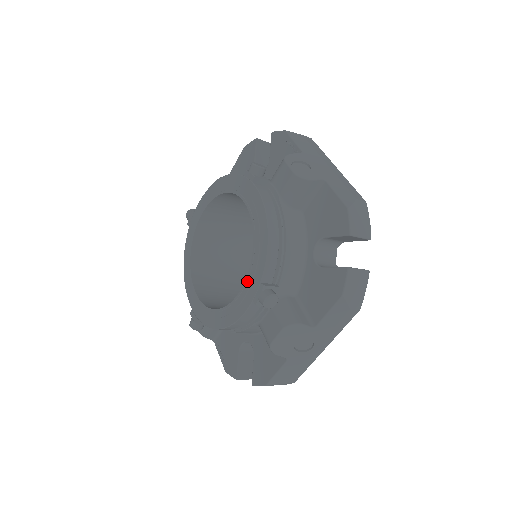
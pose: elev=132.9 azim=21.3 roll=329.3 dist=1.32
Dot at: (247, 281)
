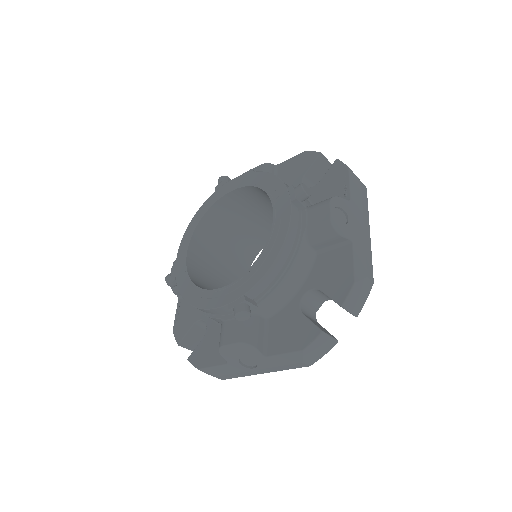
Dot at: (234, 284)
